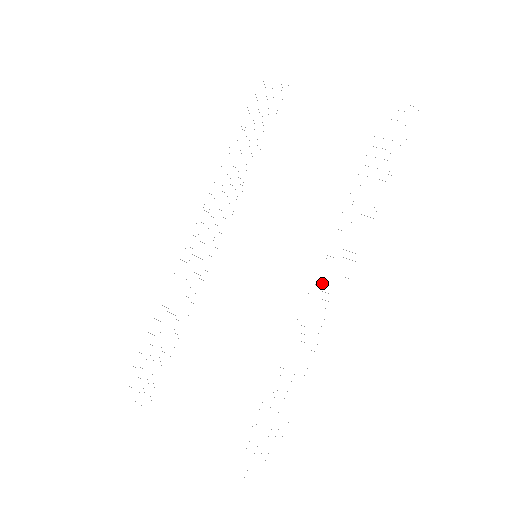
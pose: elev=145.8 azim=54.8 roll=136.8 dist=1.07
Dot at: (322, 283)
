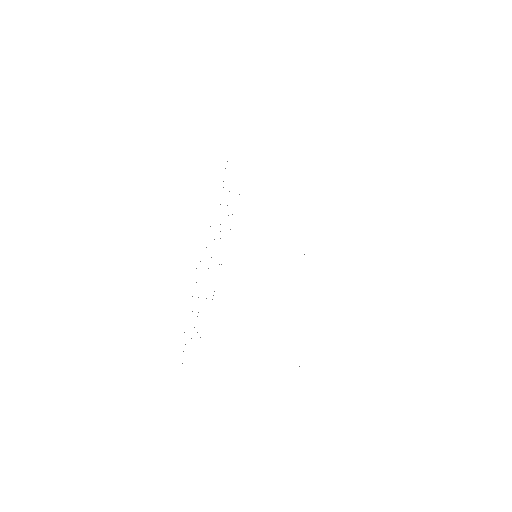
Dot at: occluded
